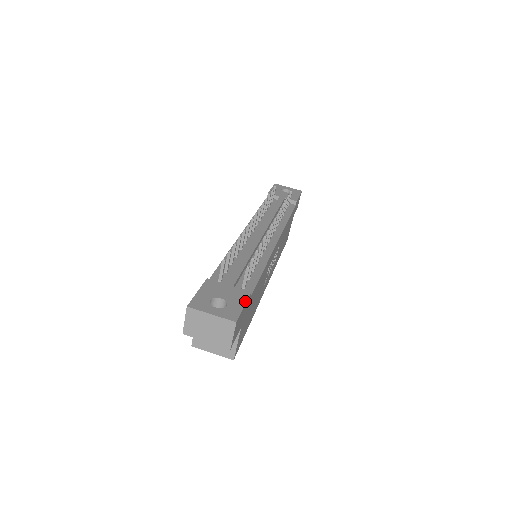
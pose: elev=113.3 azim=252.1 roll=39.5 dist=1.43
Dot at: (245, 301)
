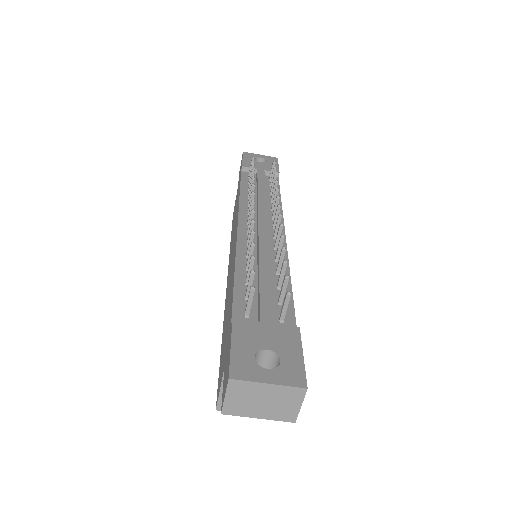
Dot at: (300, 346)
